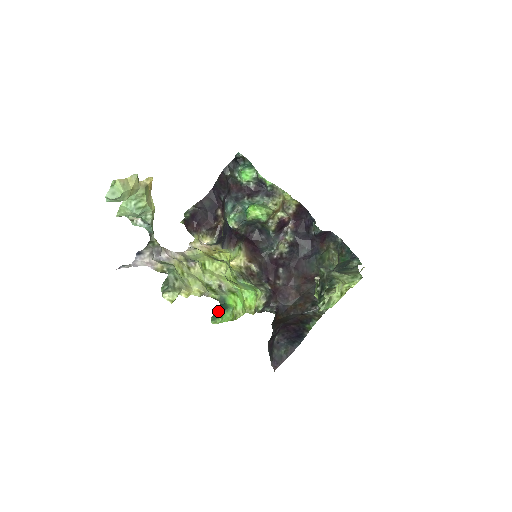
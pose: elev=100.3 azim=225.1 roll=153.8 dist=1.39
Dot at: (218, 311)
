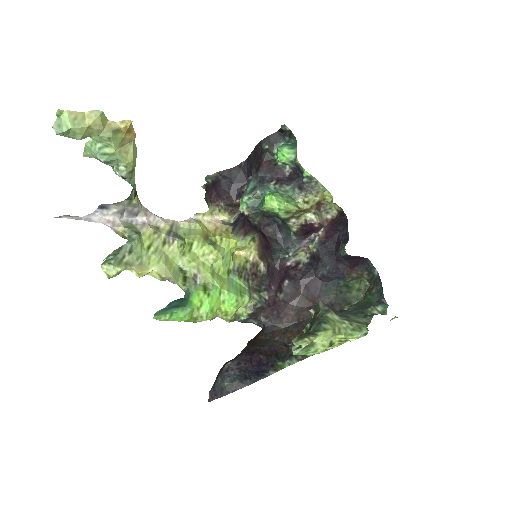
Dot at: (172, 306)
